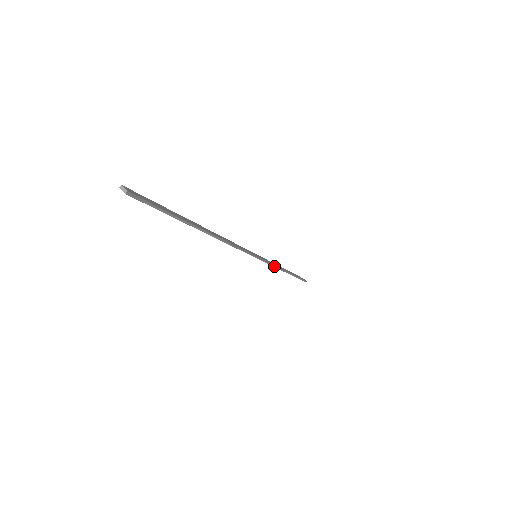
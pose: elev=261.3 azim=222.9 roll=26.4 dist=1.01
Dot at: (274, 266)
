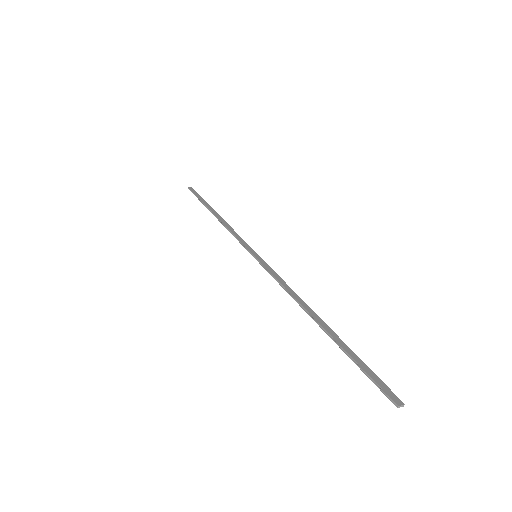
Dot at: (236, 233)
